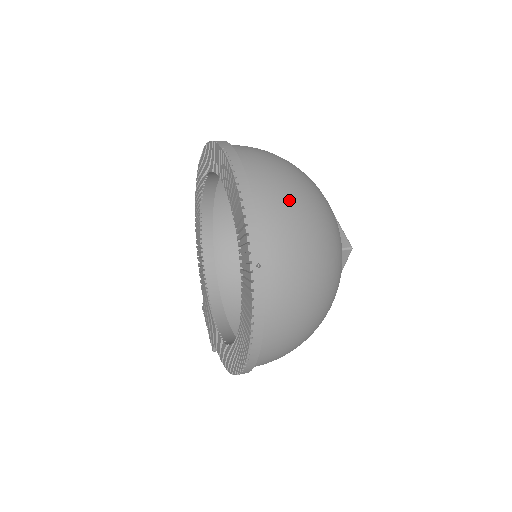
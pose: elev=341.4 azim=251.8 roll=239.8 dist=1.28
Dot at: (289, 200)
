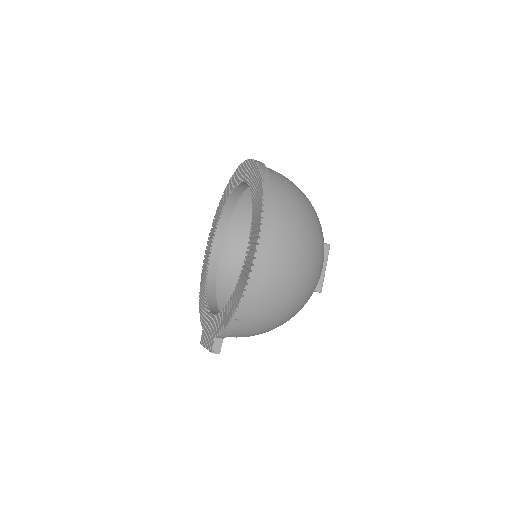
Dot at: occluded
